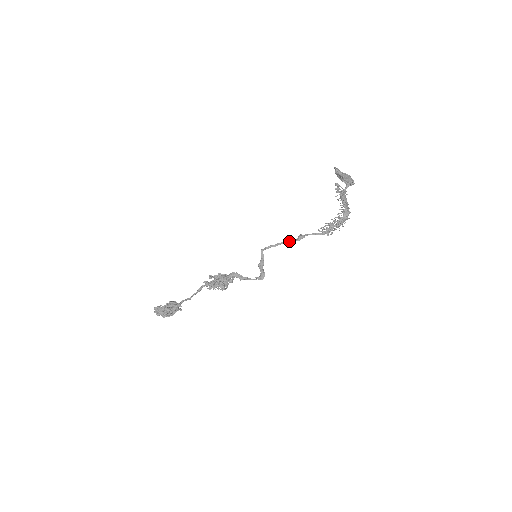
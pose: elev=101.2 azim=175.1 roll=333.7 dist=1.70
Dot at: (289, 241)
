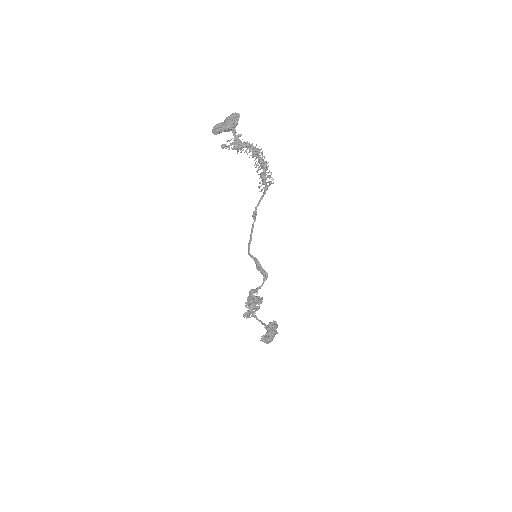
Dot at: (252, 227)
